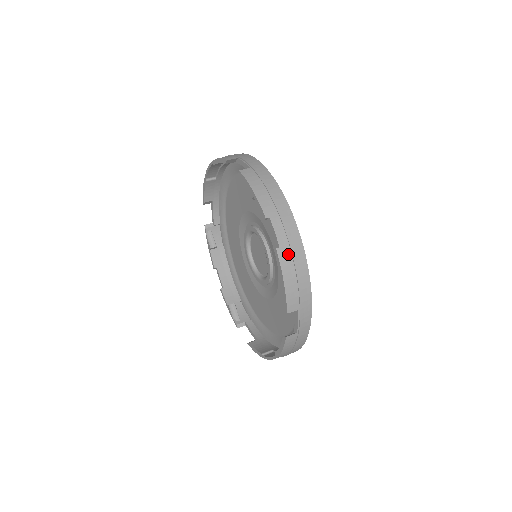
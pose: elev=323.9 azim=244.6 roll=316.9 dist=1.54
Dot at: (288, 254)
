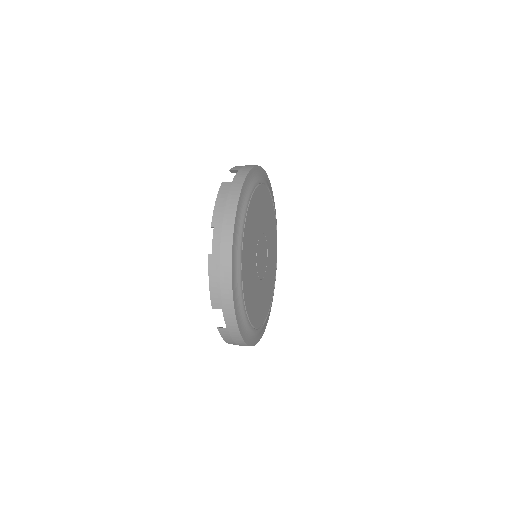
Dot at: (217, 261)
